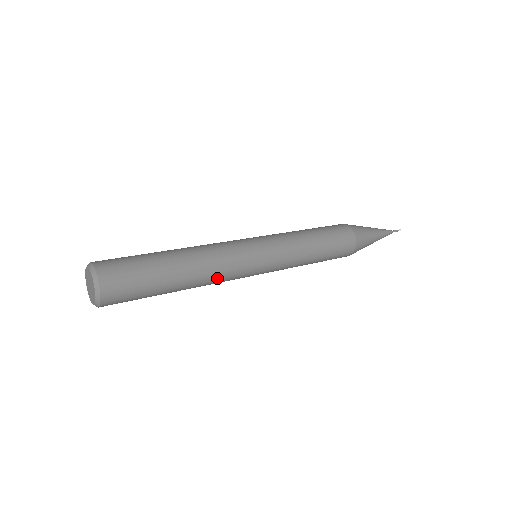
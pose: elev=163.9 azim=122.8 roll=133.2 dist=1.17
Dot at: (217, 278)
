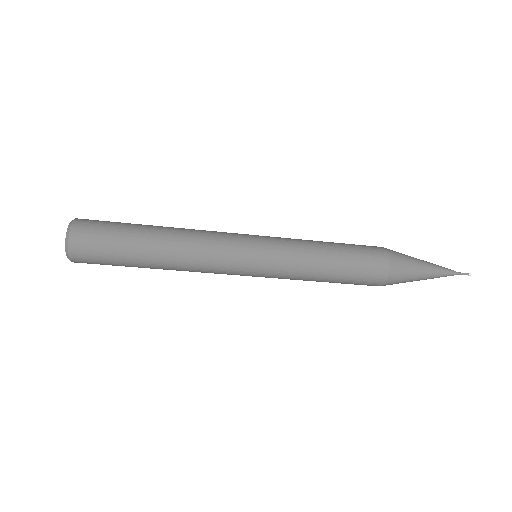
Dot at: (197, 259)
